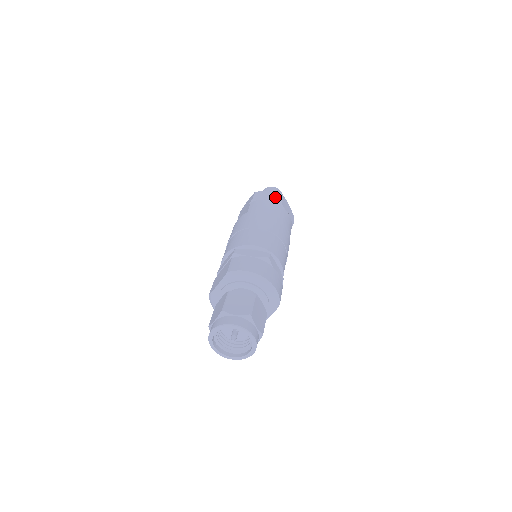
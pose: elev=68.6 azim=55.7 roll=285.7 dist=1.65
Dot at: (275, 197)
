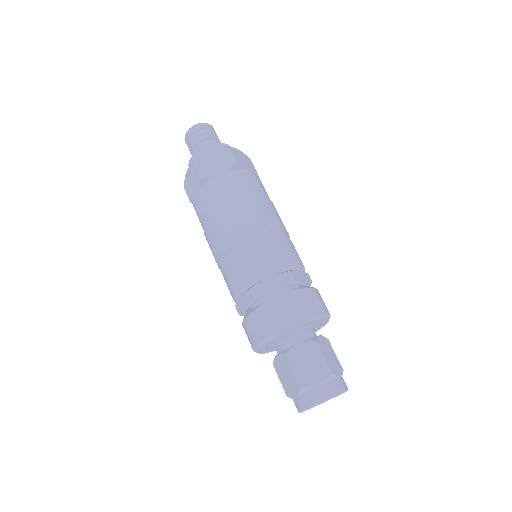
Dot at: (249, 163)
